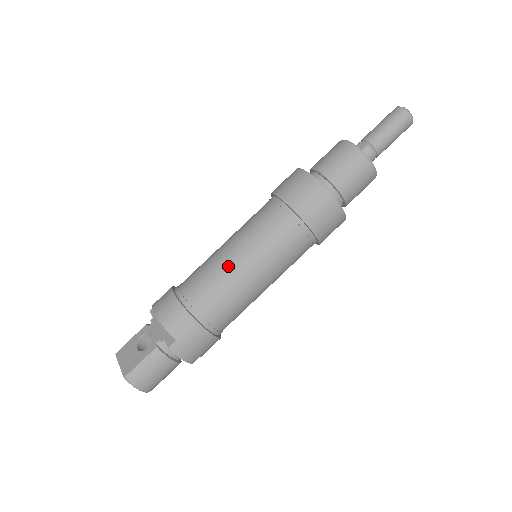
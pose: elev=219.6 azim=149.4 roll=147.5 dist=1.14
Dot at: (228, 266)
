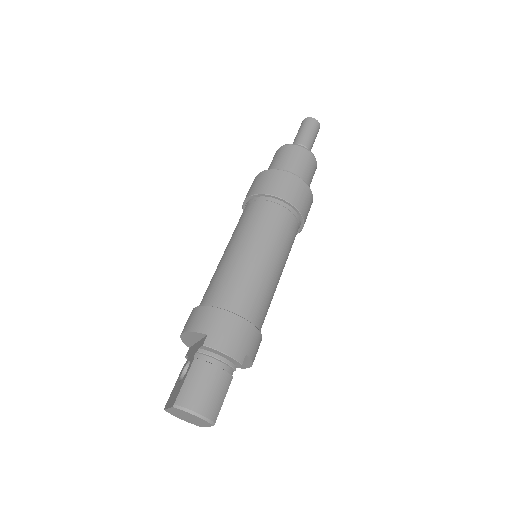
Dot at: (228, 258)
